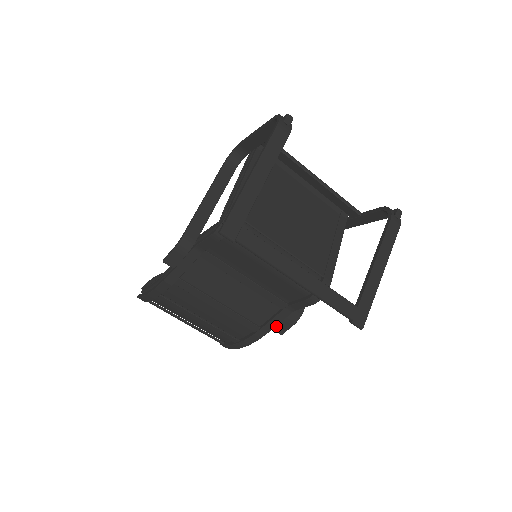
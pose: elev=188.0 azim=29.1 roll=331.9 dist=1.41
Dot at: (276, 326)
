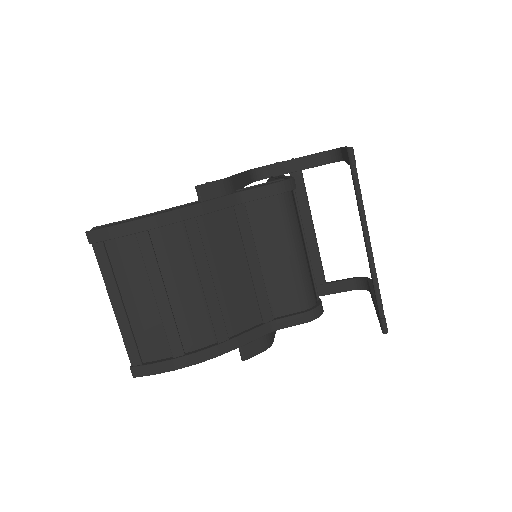
Dot at: (247, 344)
